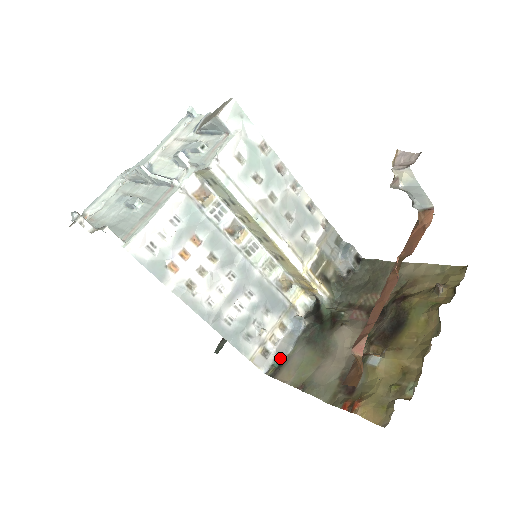
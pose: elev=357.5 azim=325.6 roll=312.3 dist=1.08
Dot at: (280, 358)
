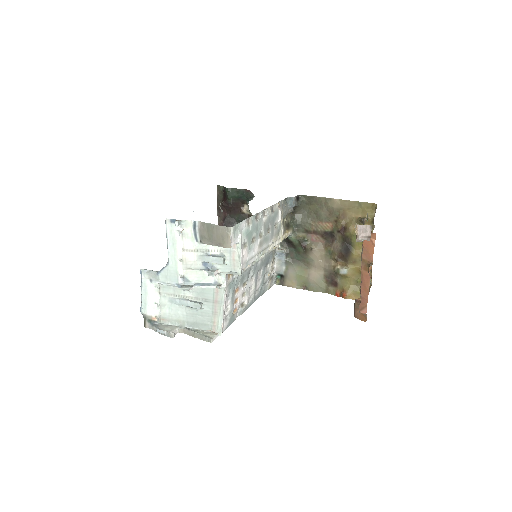
Dot at: (280, 275)
